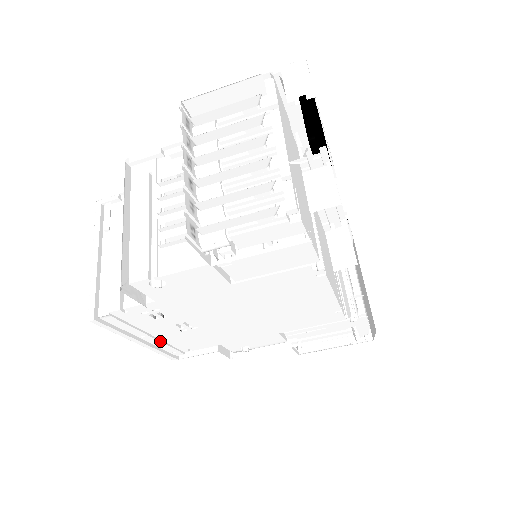
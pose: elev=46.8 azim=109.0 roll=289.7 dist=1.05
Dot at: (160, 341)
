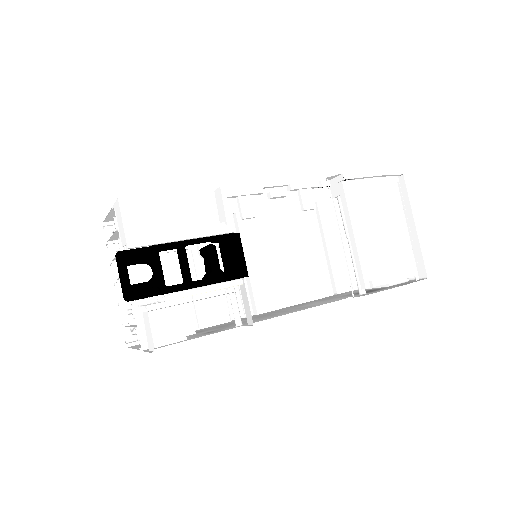
Dot at: occluded
